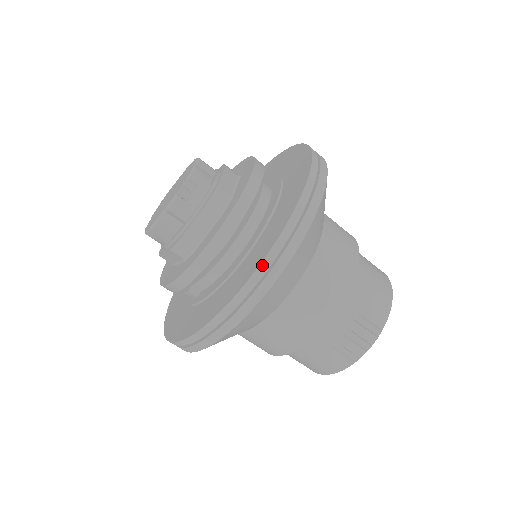
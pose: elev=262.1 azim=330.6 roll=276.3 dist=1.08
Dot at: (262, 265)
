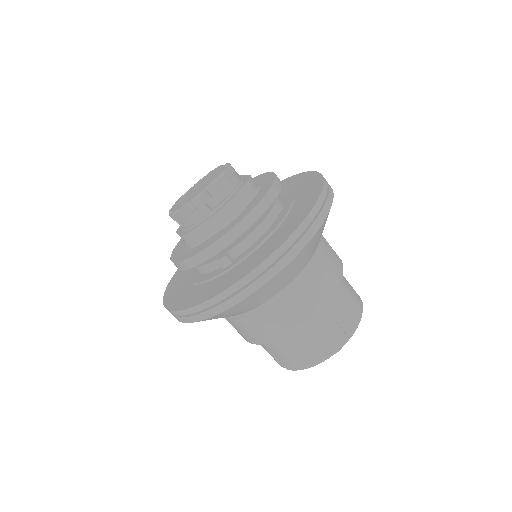
Dot at: (317, 204)
